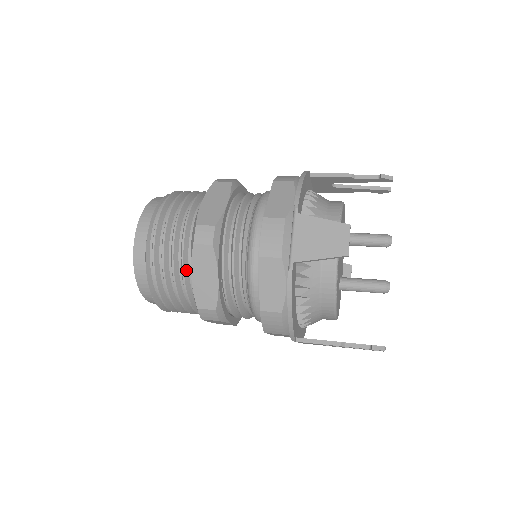
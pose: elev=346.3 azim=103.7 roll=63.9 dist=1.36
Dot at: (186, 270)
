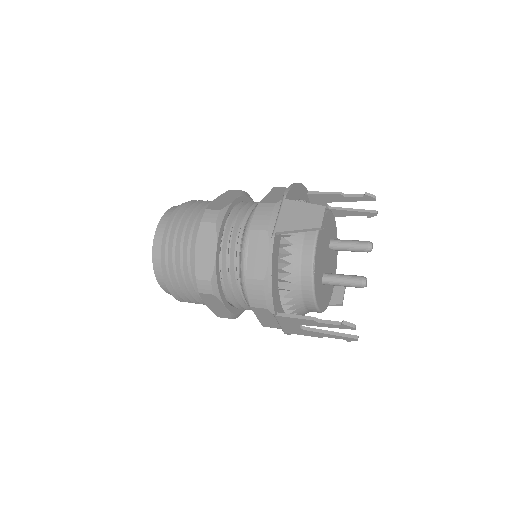
Dot at: (193, 248)
